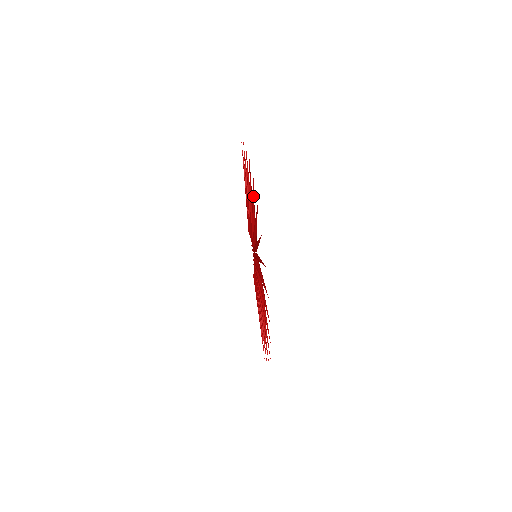
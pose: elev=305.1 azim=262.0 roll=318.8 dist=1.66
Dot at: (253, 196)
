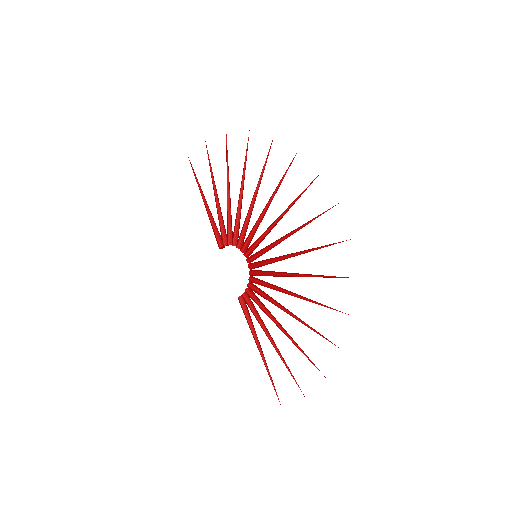
Dot at: occluded
